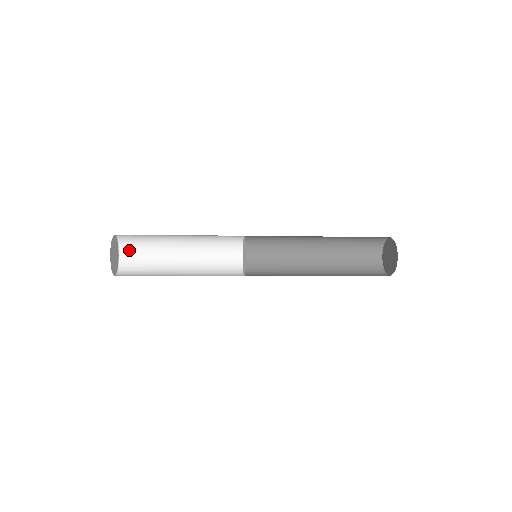
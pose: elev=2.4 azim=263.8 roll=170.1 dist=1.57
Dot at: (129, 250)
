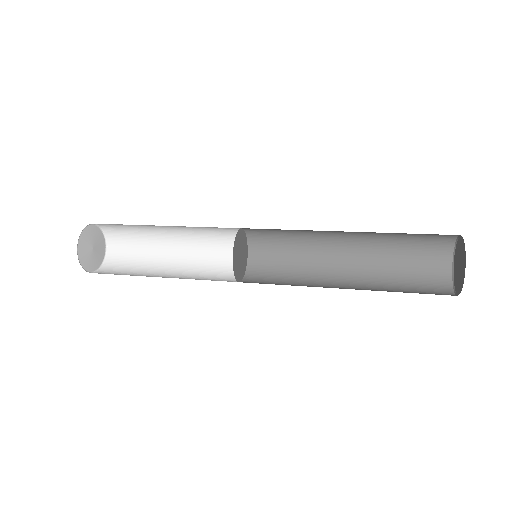
Dot at: (115, 234)
